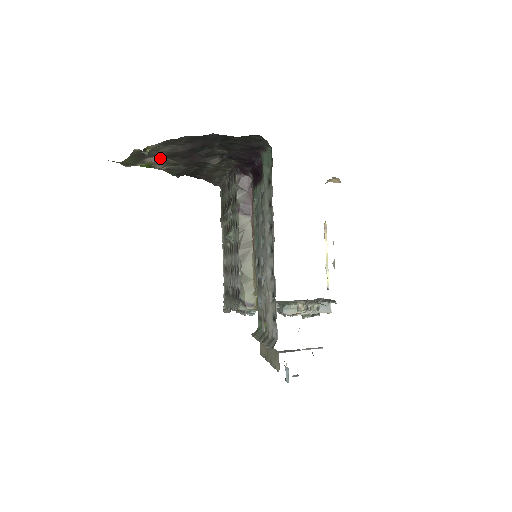
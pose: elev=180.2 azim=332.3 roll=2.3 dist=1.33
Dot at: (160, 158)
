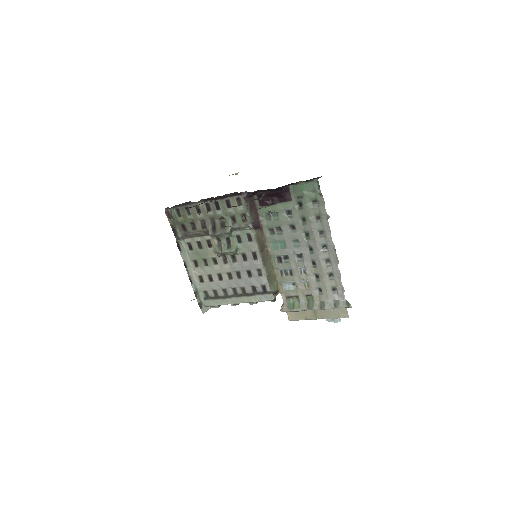
Dot at: occluded
